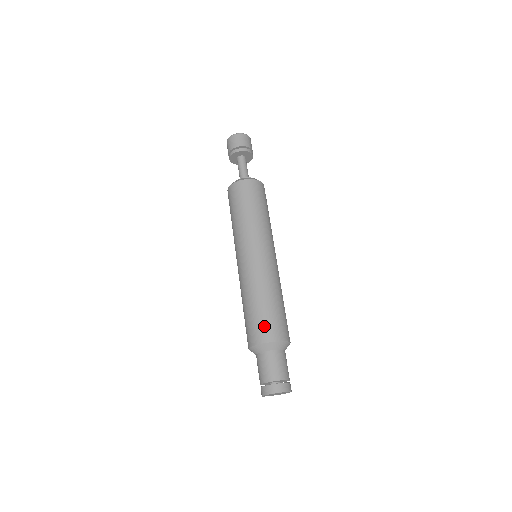
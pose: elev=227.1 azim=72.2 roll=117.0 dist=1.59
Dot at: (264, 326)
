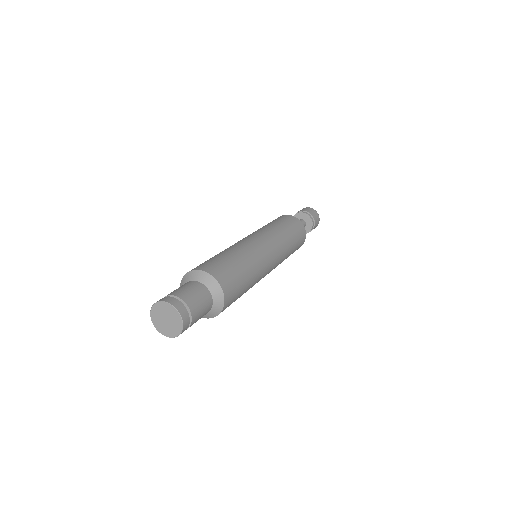
Dot at: occluded
